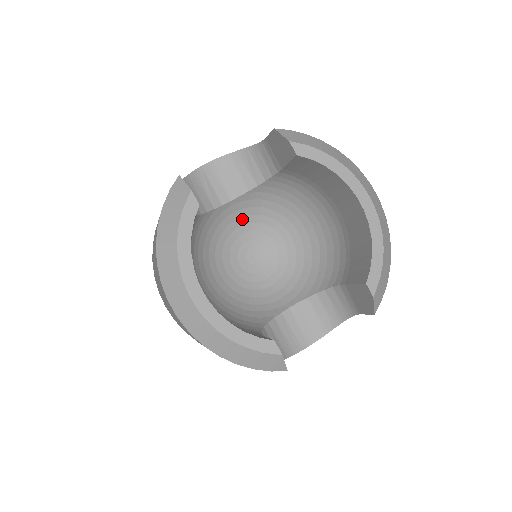
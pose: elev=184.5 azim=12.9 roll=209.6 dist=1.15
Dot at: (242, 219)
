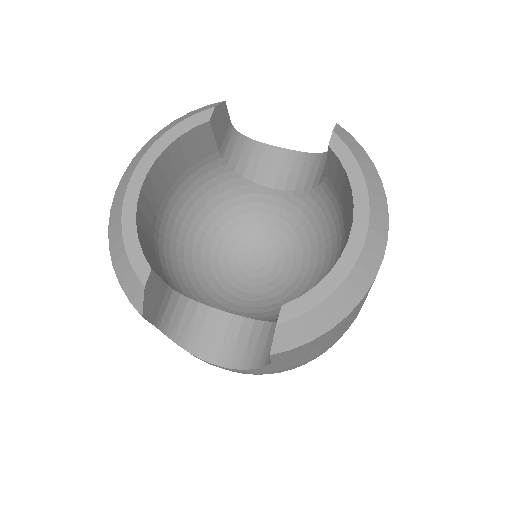
Dot at: (274, 218)
